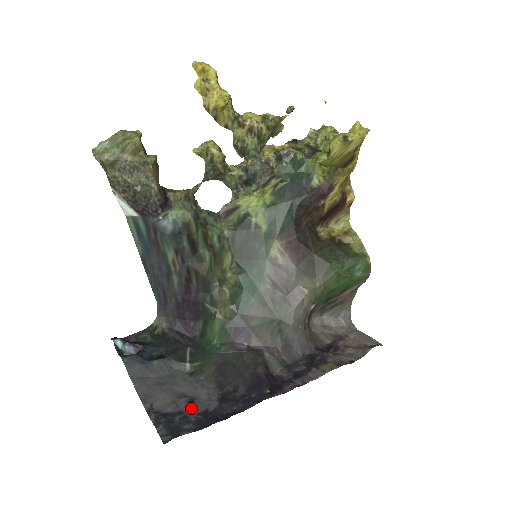
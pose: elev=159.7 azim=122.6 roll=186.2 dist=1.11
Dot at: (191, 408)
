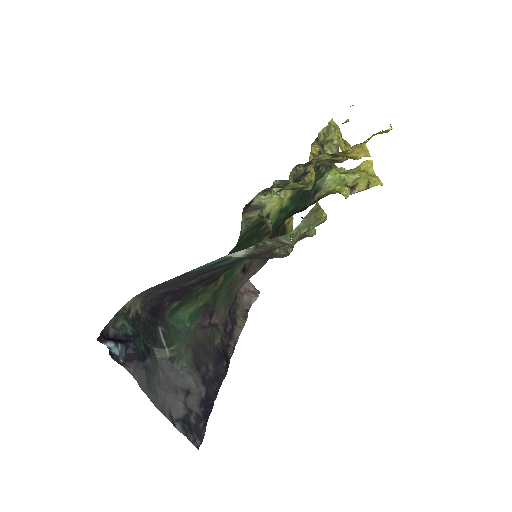
Dot at: (193, 402)
